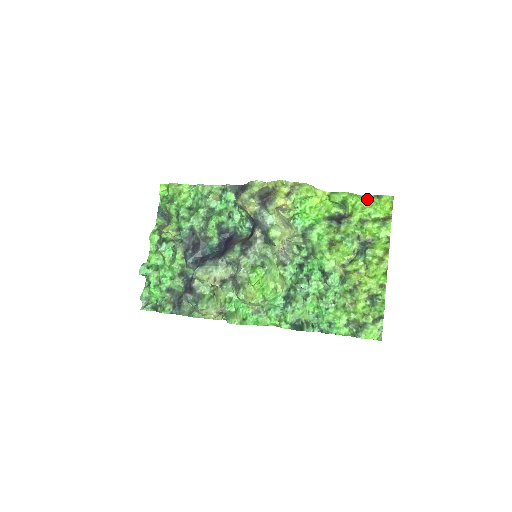
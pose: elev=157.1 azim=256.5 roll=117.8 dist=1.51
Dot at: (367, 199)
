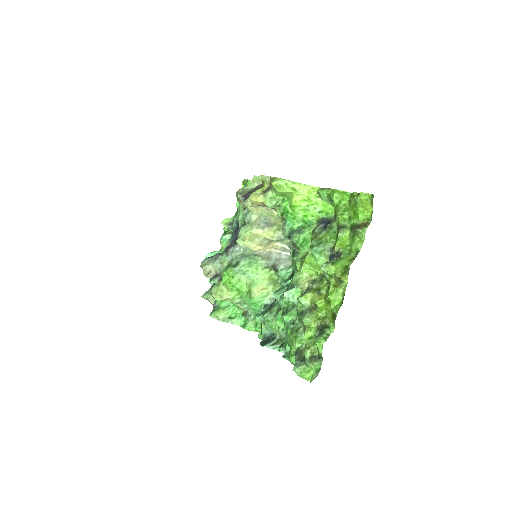
Dot at: (351, 198)
